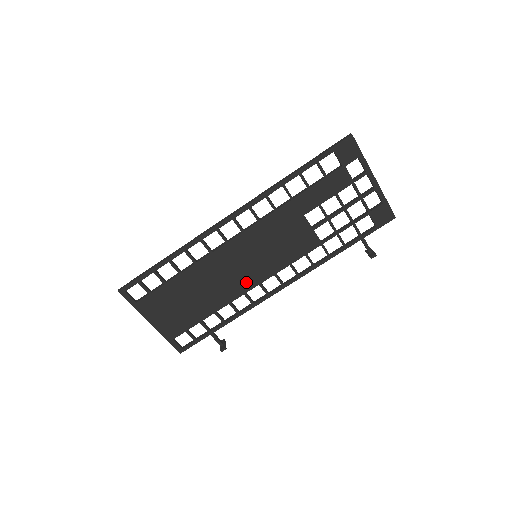
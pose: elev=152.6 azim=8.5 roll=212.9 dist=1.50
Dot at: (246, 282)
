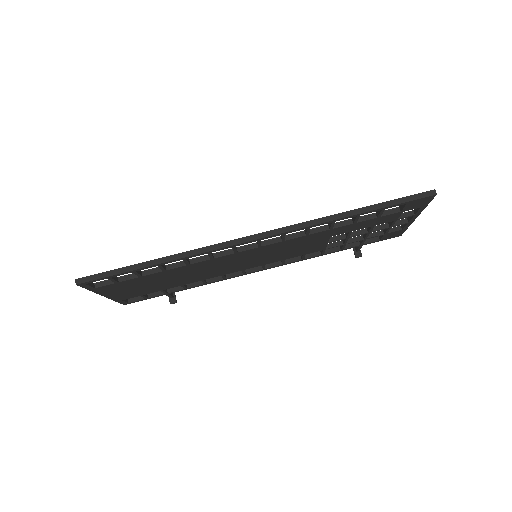
Dot at: (231, 270)
